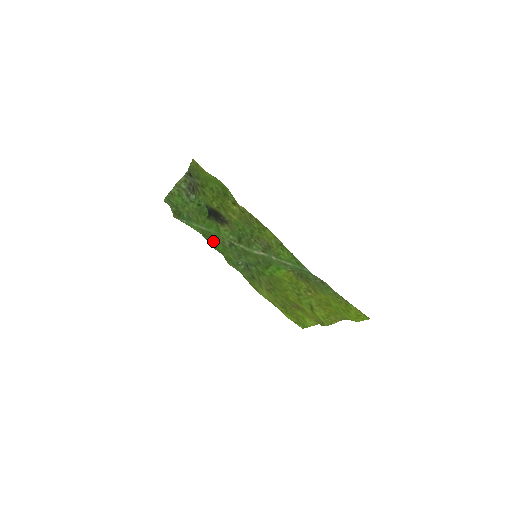
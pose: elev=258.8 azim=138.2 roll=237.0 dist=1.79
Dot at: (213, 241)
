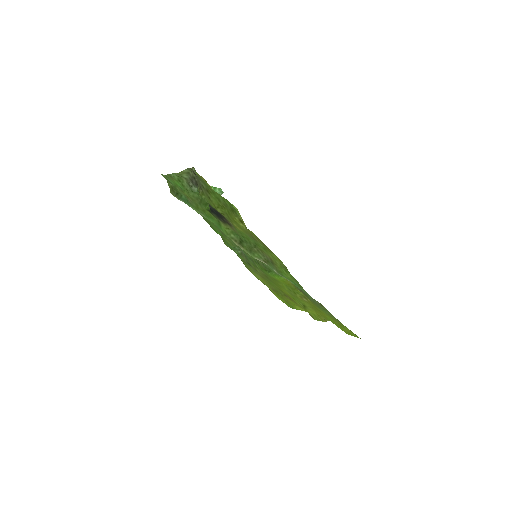
Dot at: (211, 225)
